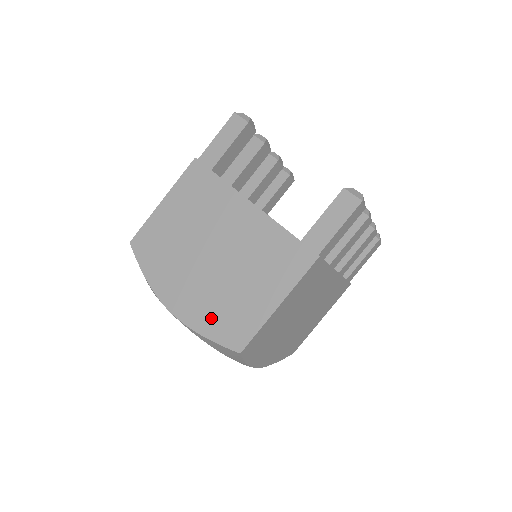
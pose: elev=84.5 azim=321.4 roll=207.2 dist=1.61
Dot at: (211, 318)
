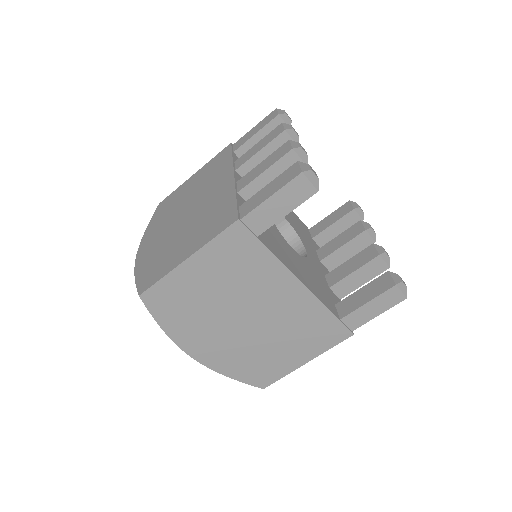
Dot at: (239, 367)
